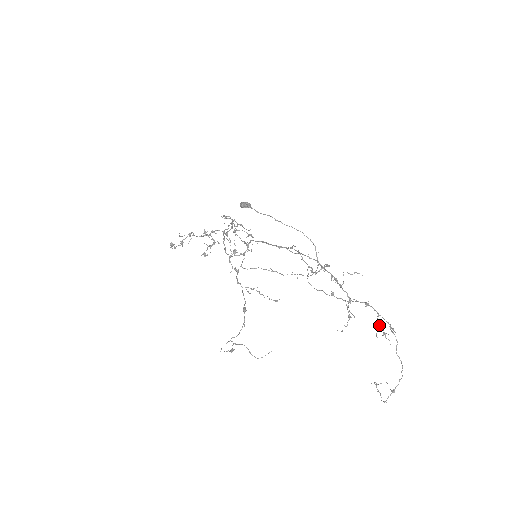
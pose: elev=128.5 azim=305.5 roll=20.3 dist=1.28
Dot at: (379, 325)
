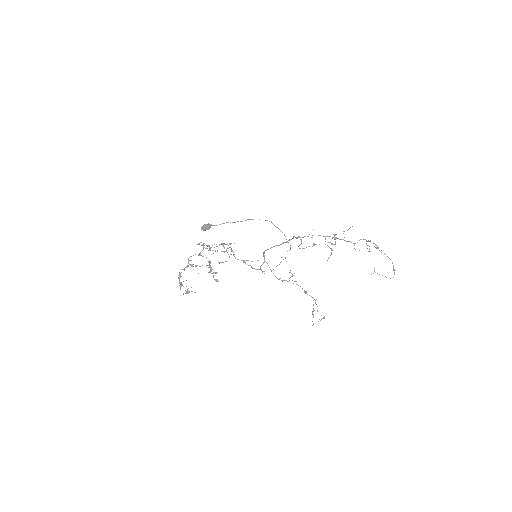
Dot at: occluded
